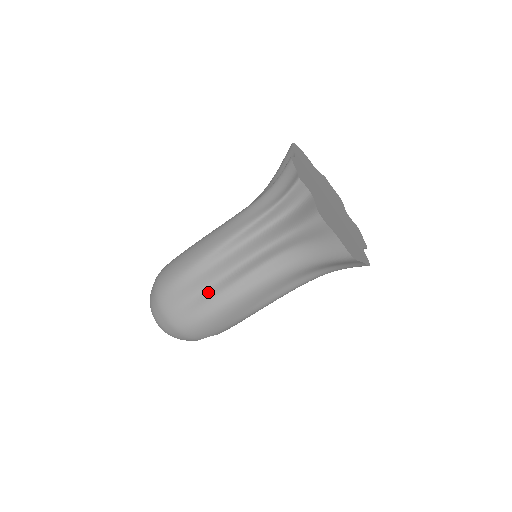
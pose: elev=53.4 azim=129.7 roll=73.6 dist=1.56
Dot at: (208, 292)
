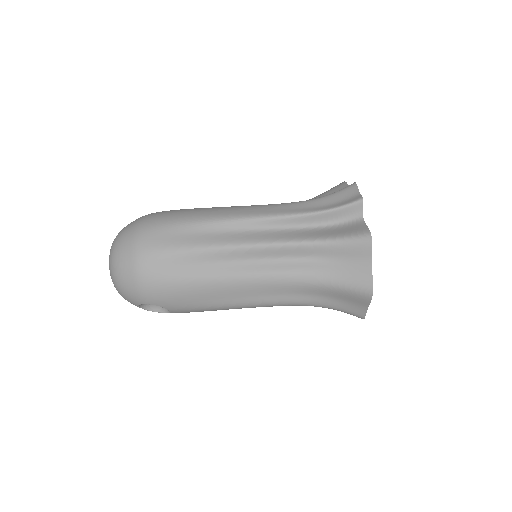
Dot at: (204, 253)
